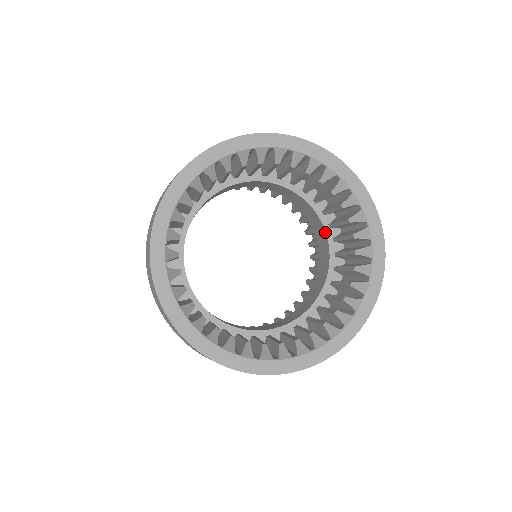
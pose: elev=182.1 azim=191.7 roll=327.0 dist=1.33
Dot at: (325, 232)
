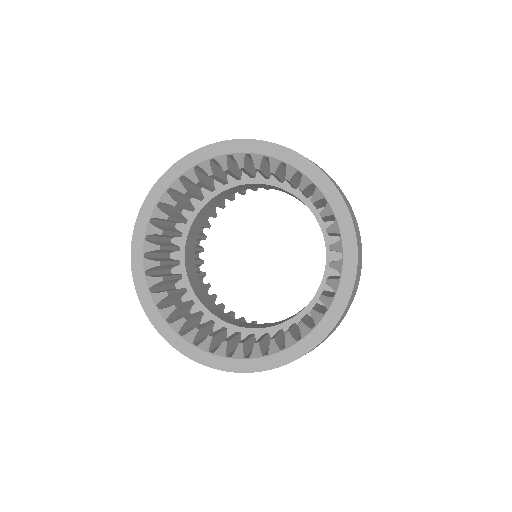
Dot at: (316, 292)
